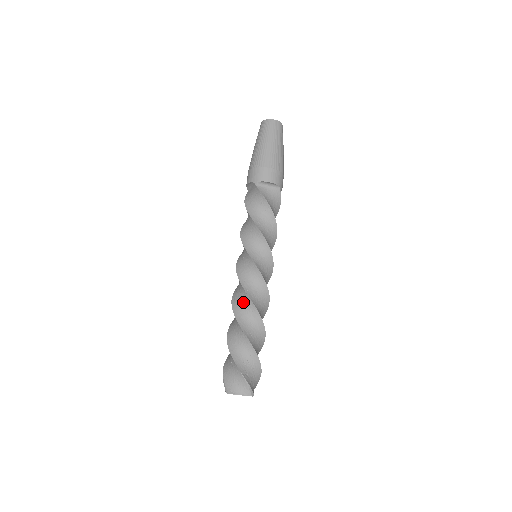
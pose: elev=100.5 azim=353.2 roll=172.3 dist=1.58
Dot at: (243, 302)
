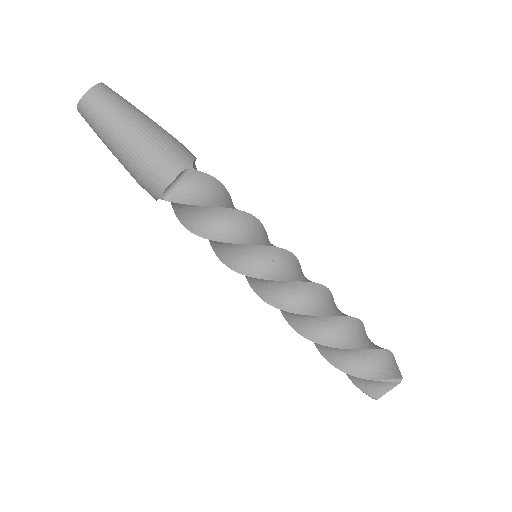
Dot at: (297, 318)
